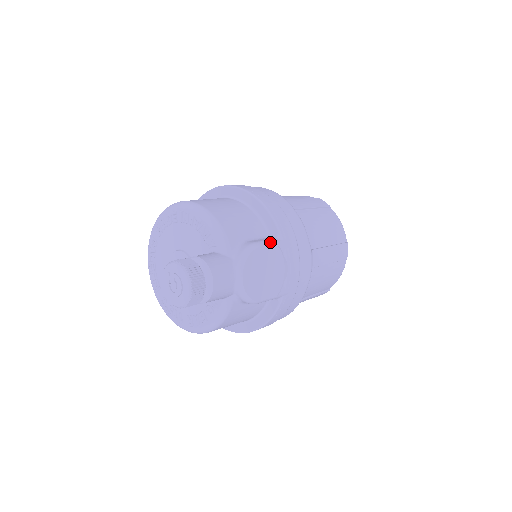
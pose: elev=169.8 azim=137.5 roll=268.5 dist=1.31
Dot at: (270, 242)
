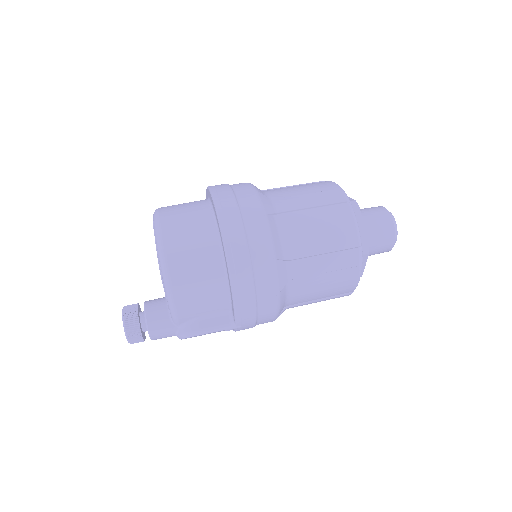
Dot at: (218, 330)
